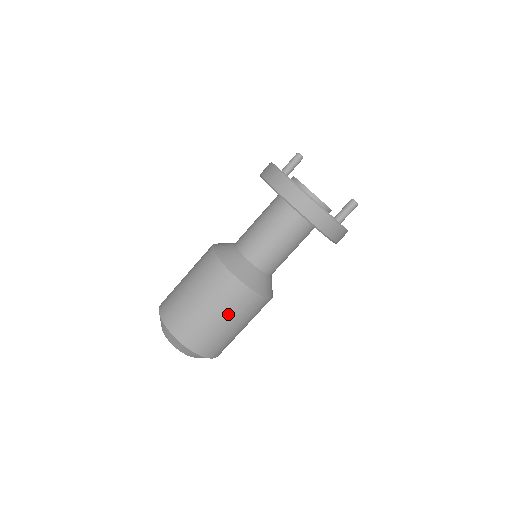
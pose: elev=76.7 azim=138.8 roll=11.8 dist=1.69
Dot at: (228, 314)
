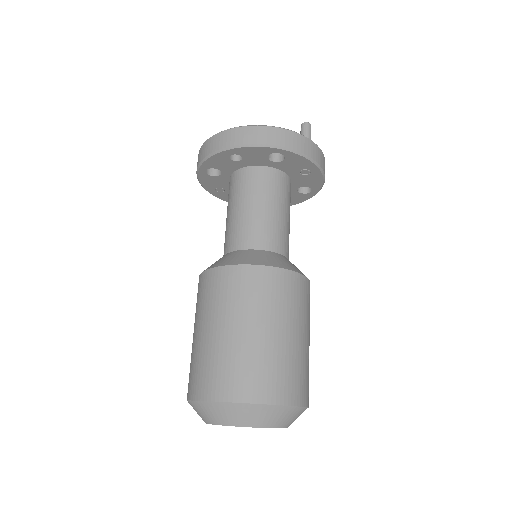
Dot at: (275, 318)
